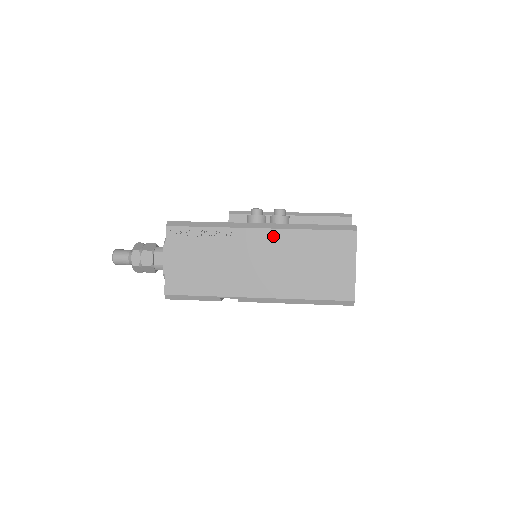
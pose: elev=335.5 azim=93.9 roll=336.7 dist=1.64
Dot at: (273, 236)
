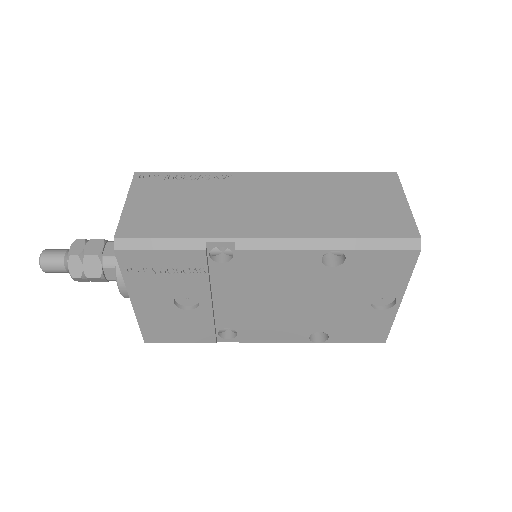
Dot at: (284, 178)
